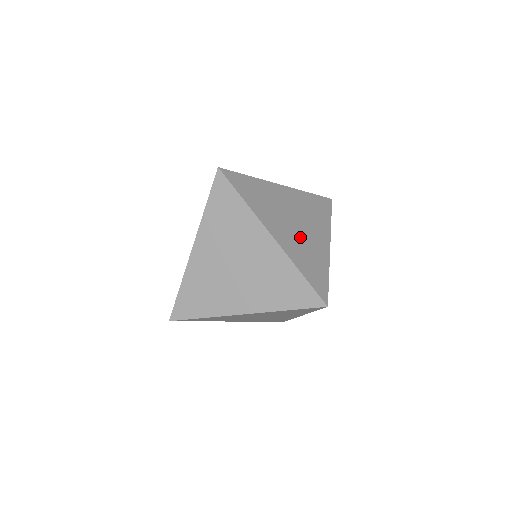
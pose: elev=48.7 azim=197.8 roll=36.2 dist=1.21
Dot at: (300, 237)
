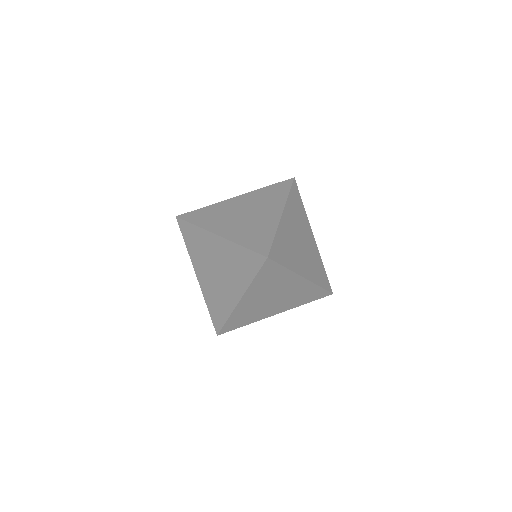
Dot at: (247, 222)
